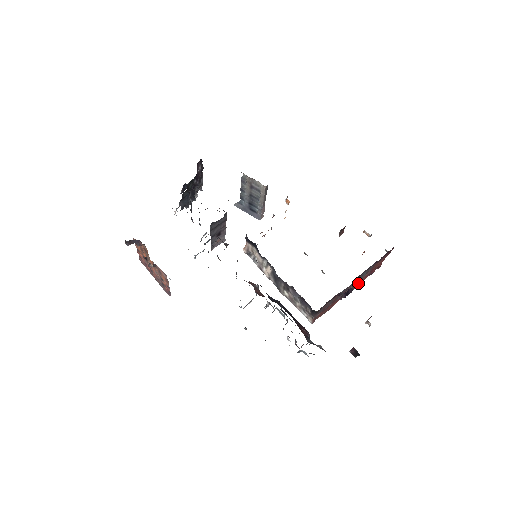
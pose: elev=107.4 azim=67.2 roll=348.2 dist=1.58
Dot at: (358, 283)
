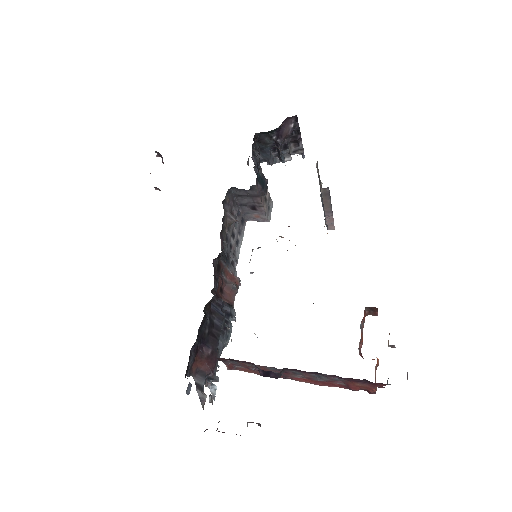
Dot at: (326, 383)
